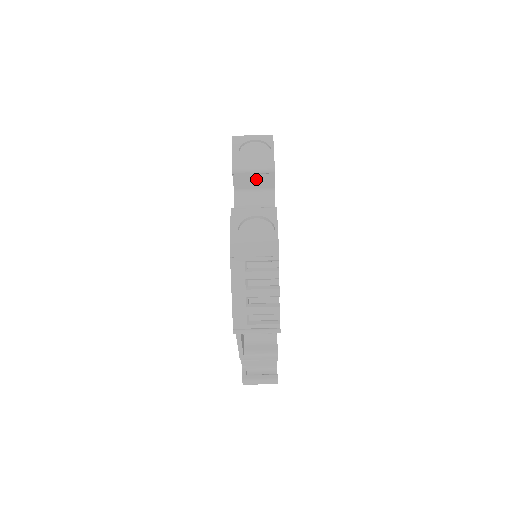
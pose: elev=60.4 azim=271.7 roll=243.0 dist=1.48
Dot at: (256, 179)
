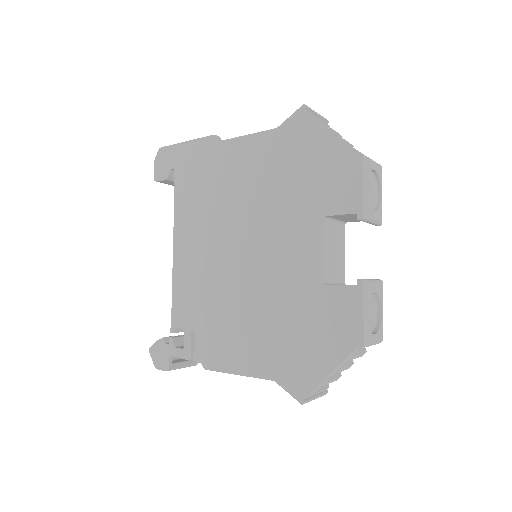
Dot at: (354, 218)
